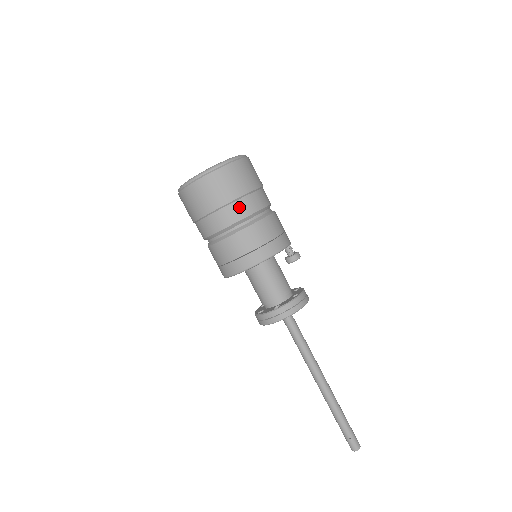
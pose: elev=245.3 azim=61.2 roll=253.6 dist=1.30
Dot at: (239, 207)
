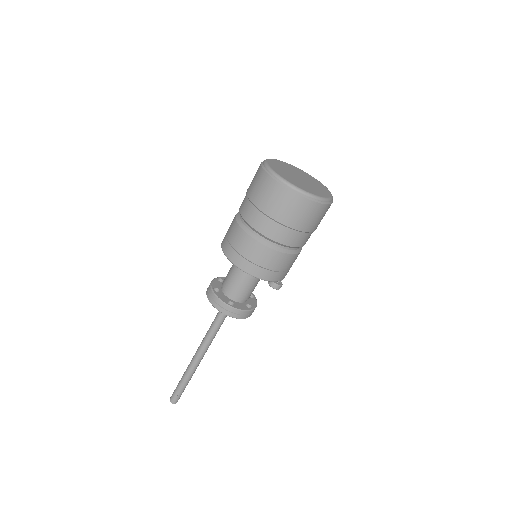
Dot at: (289, 235)
